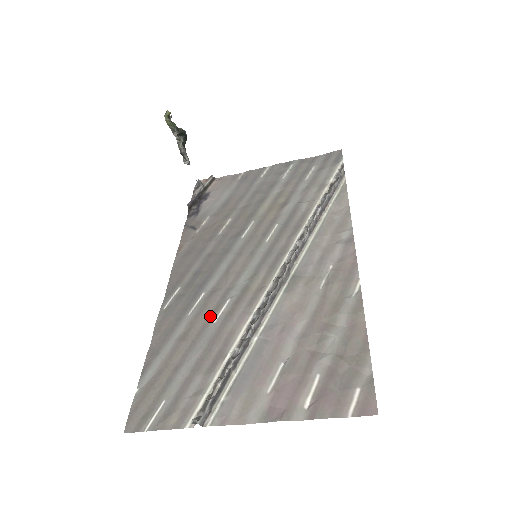
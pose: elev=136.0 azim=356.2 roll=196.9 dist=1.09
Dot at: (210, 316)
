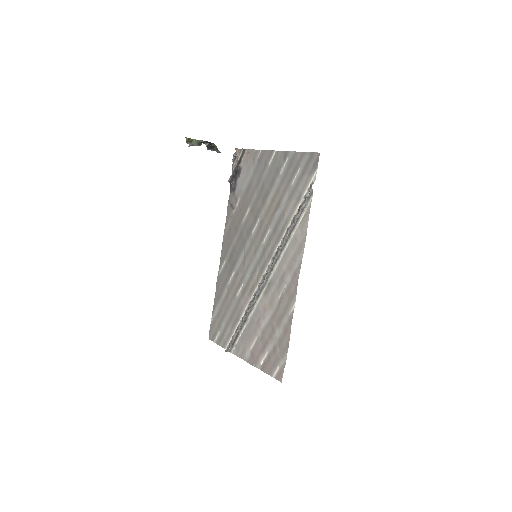
Dot at: (235, 291)
